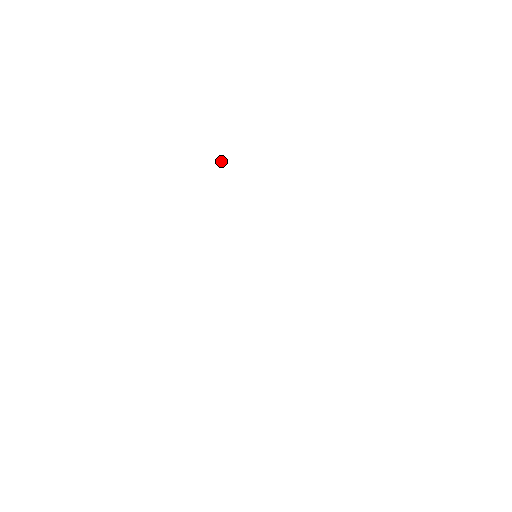
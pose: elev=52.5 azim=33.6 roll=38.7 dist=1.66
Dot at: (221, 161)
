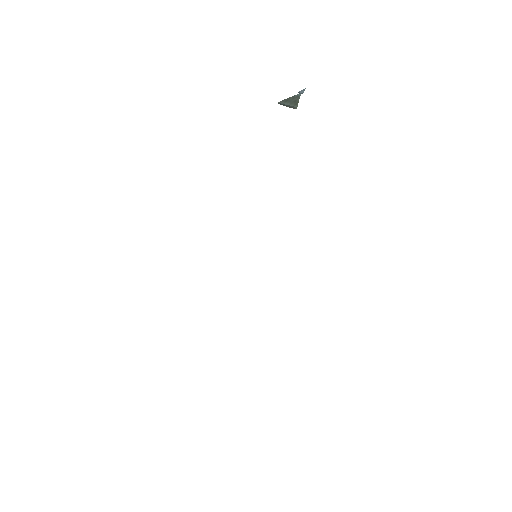
Dot at: occluded
